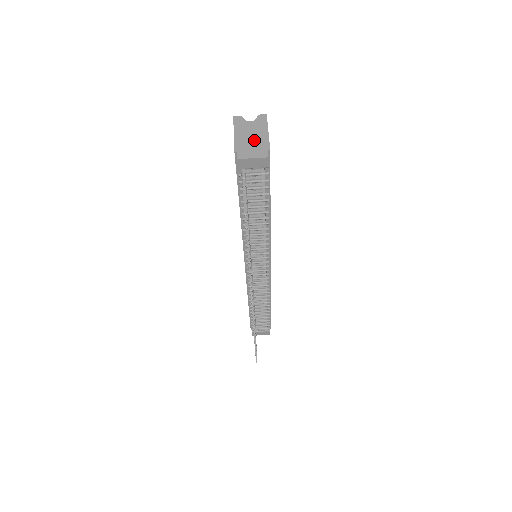
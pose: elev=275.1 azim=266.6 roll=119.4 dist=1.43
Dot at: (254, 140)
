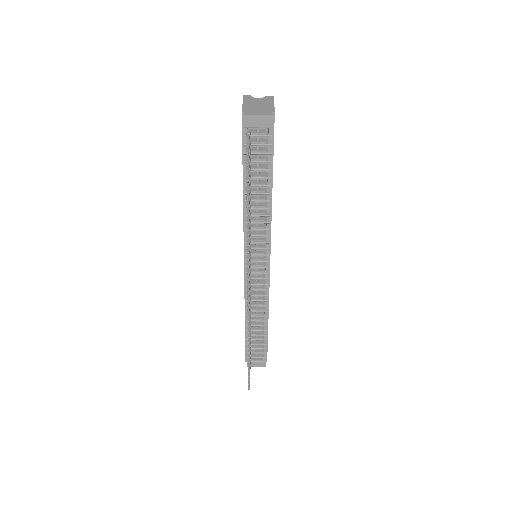
Dot at: (261, 107)
